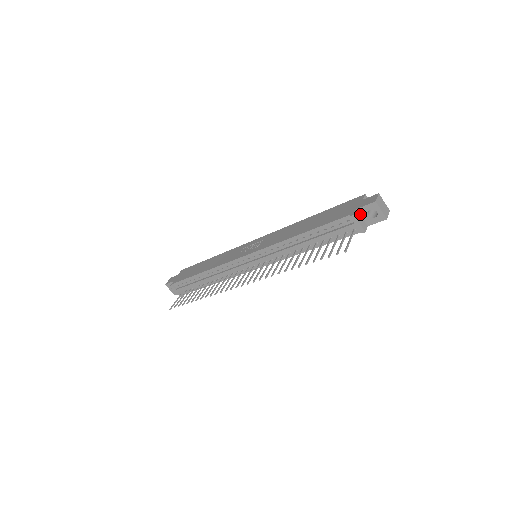
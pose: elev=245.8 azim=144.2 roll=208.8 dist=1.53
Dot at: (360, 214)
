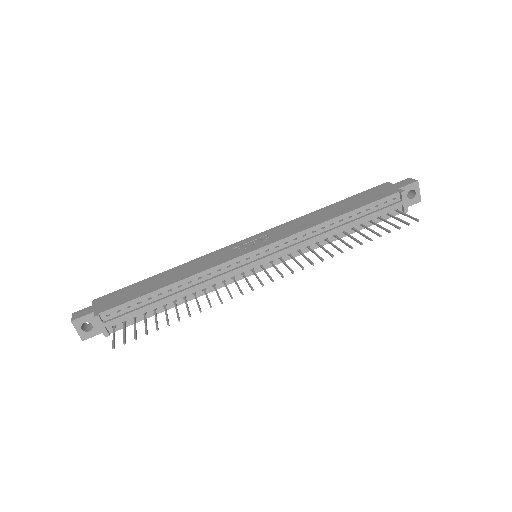
Dot at: occluded
